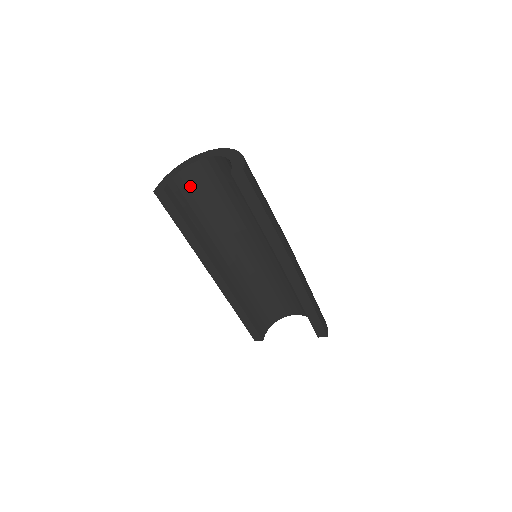
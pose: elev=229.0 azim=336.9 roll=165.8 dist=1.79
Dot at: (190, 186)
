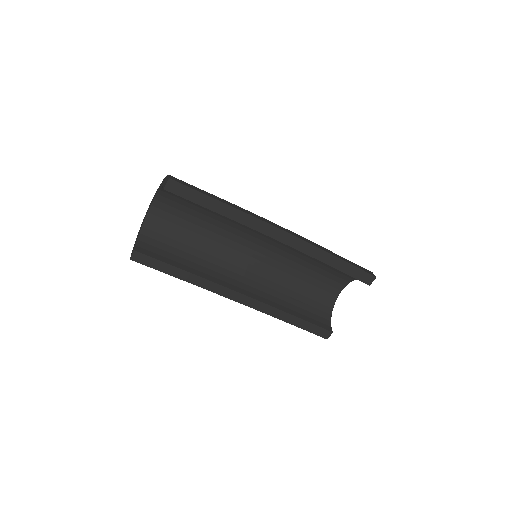
Dot at: (157, 237)
